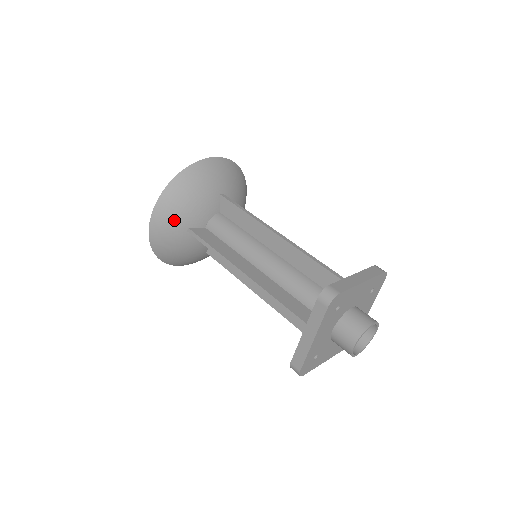
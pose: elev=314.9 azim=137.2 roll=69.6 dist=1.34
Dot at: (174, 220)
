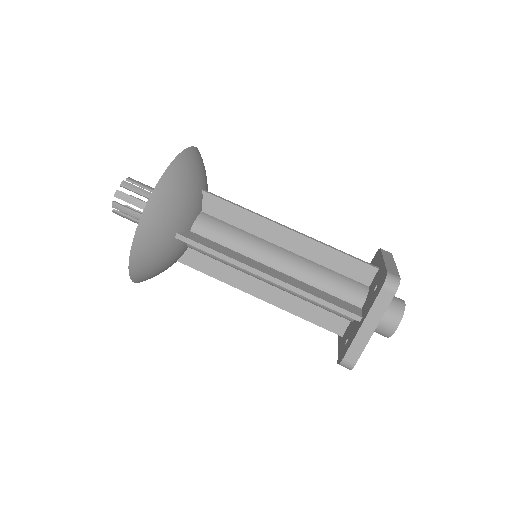
Dot at: occluded
